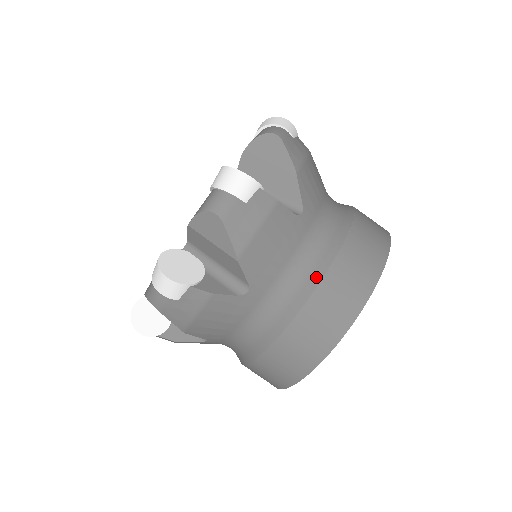
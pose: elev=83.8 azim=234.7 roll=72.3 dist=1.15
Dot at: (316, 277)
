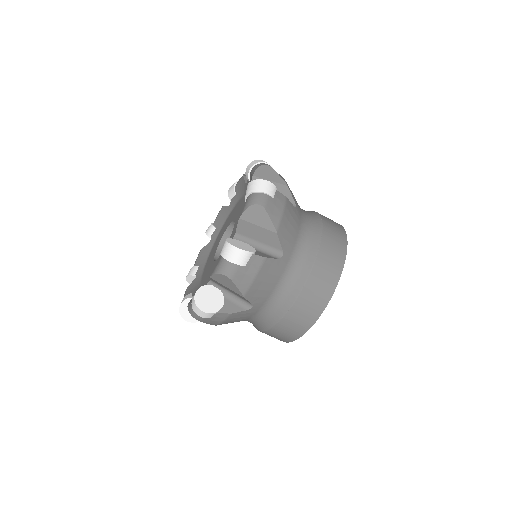
Dot at: (295, 293)
